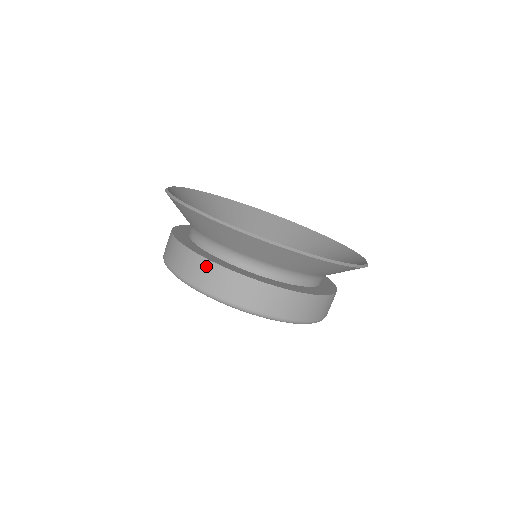
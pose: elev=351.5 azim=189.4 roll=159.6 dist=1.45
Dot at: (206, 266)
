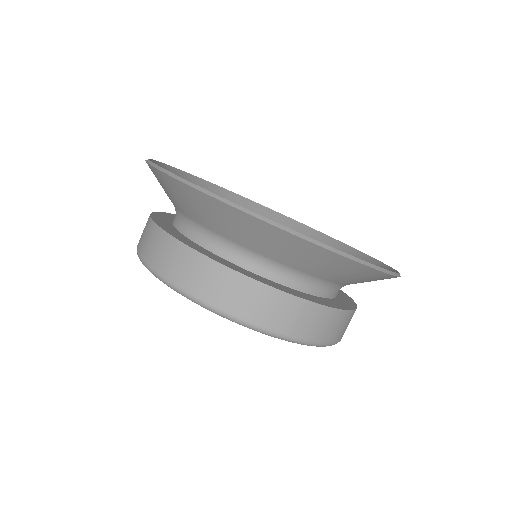
Dot at: (262, 293)
